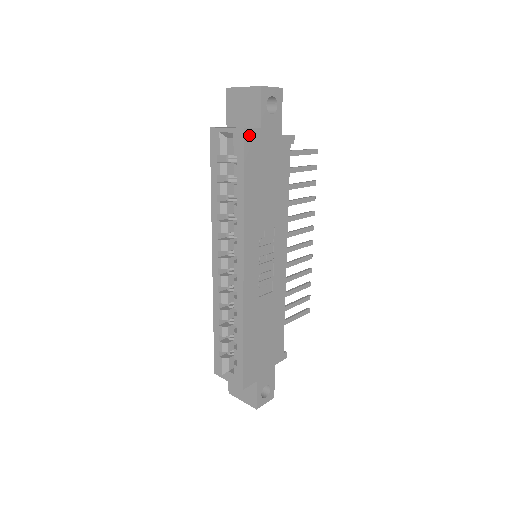
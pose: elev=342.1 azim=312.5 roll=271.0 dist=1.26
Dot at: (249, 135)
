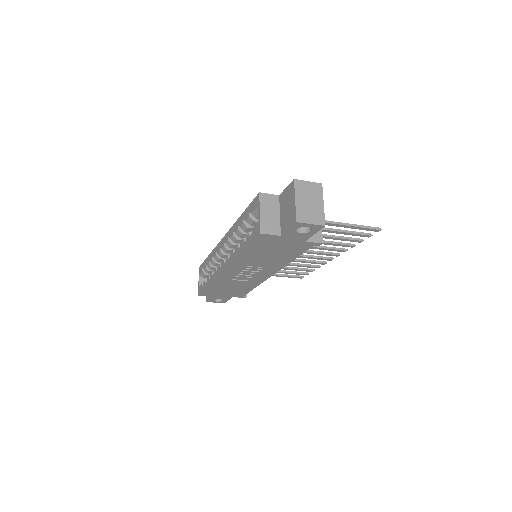
Dot at: (265, 236)
